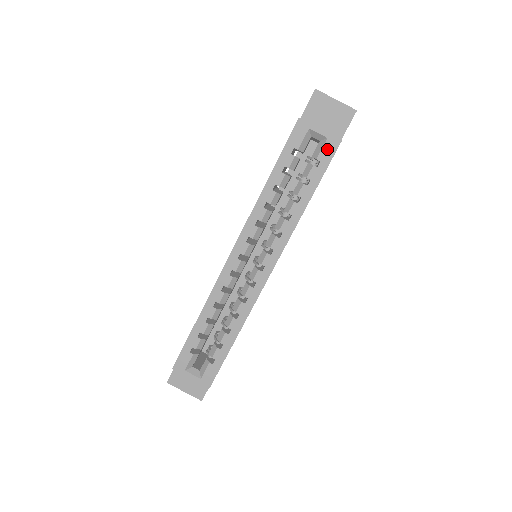
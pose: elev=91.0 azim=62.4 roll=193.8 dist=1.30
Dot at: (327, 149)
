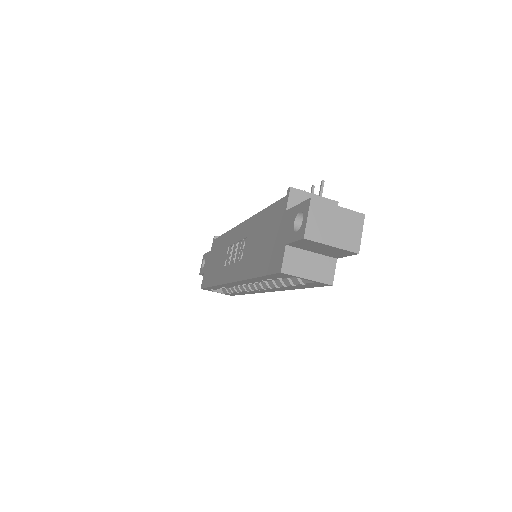
Dot at: (315, 284)
